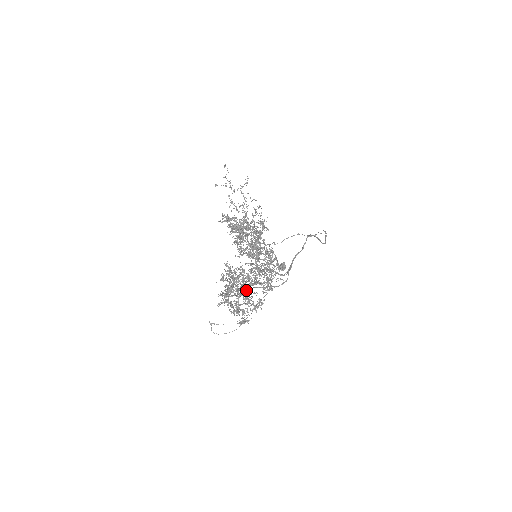
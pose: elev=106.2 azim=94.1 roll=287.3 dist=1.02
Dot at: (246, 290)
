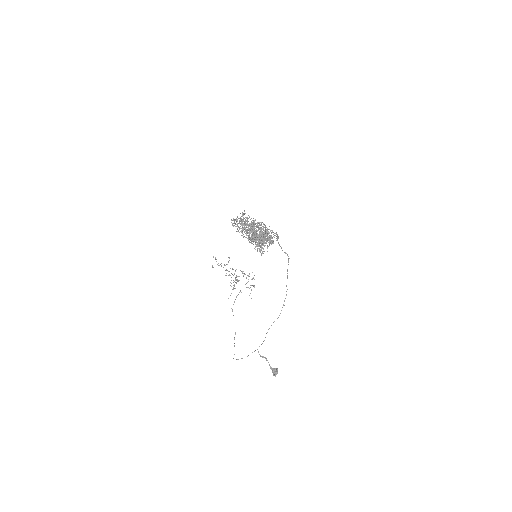
Dot at: (261, 233)
